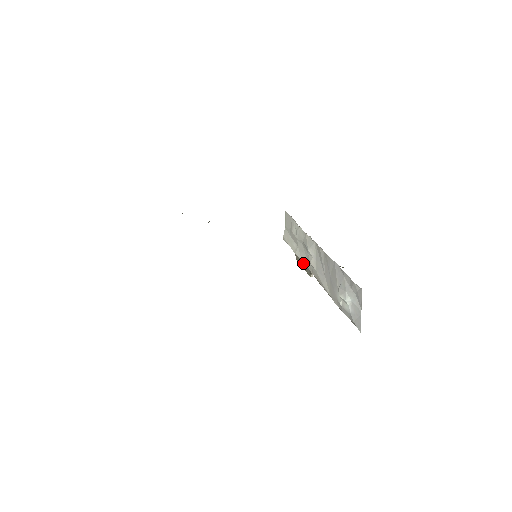
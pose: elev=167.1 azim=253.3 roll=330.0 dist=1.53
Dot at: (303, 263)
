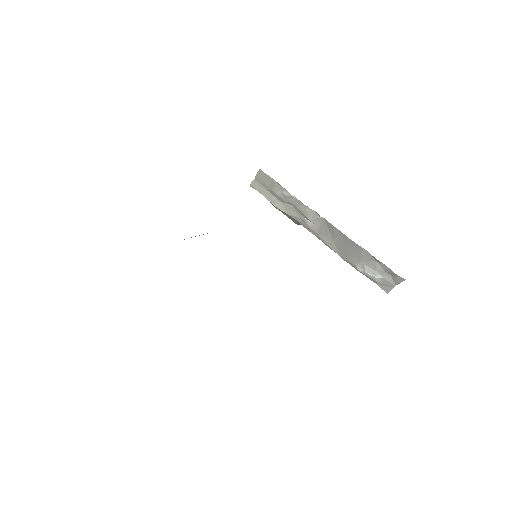
Dot at: occluded
